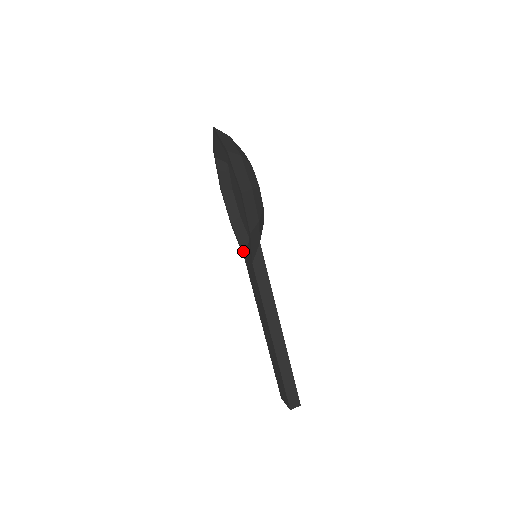
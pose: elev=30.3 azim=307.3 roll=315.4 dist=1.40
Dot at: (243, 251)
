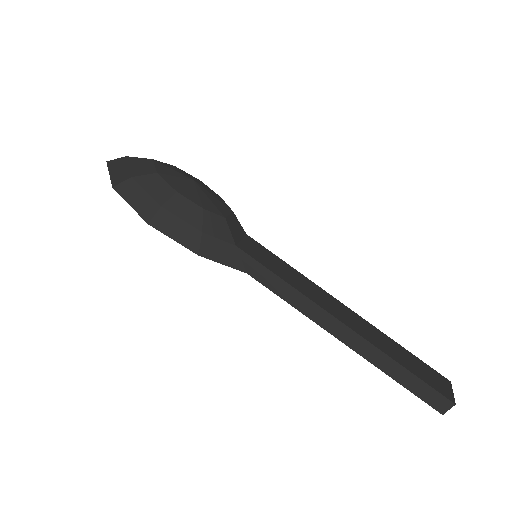
Dot at: occluded
